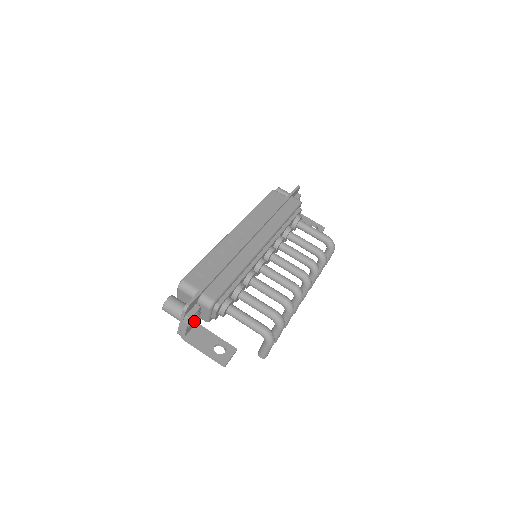
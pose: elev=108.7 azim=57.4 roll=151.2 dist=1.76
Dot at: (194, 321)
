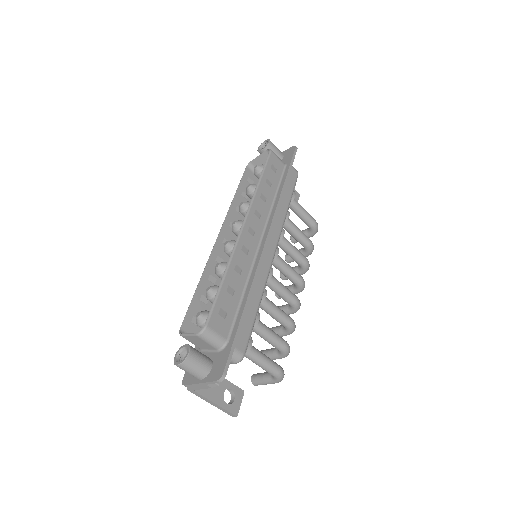
Dot at: occluded
